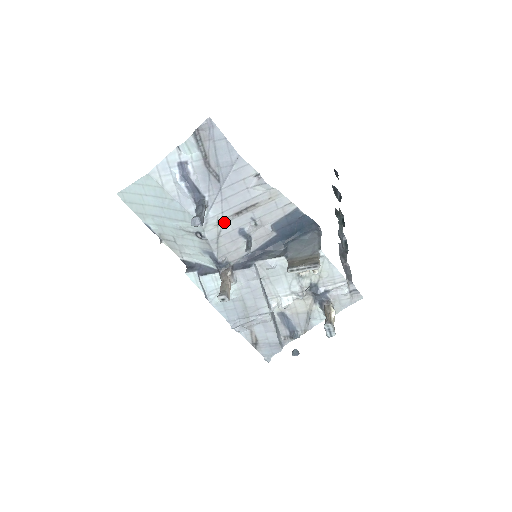
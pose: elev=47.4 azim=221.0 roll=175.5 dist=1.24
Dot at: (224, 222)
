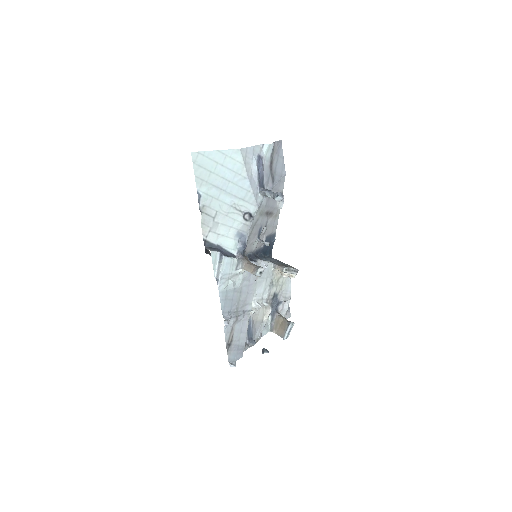
Dot at: (262, 214)
